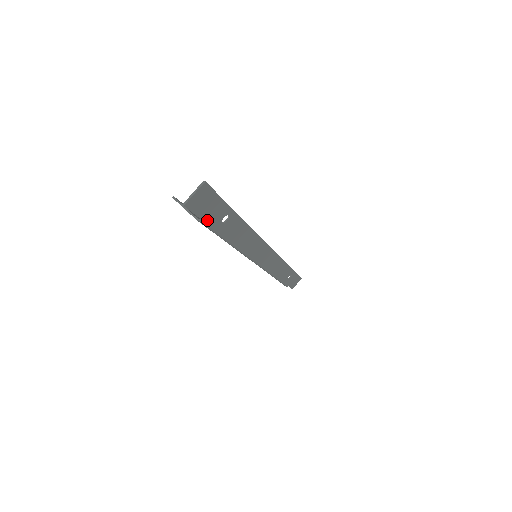
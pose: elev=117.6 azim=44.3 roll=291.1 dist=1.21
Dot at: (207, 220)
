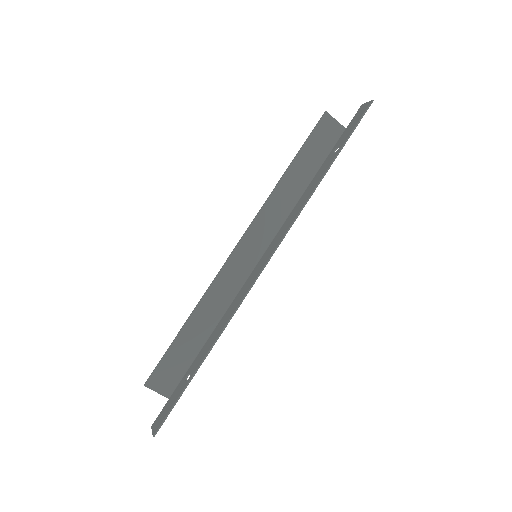
Dot at: (175, 394)
